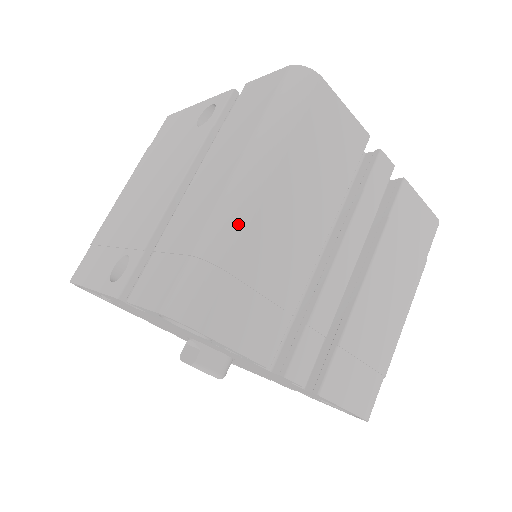
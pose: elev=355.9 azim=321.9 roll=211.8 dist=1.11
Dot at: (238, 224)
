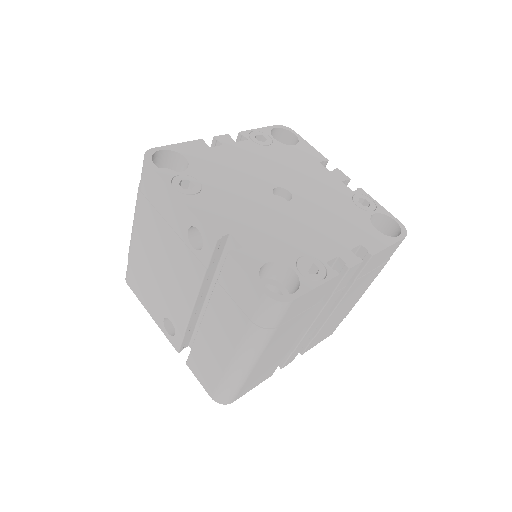
Dot at: (244, 376)
